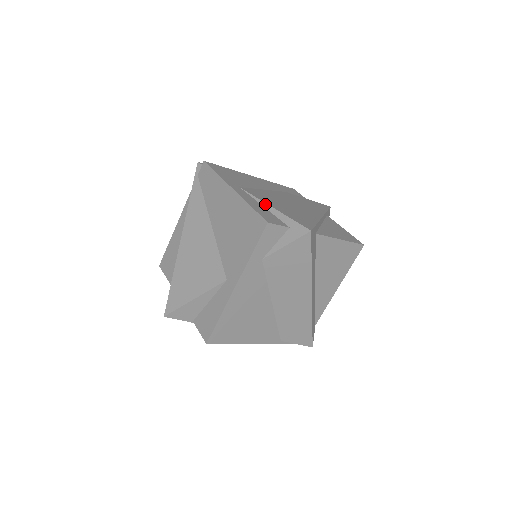
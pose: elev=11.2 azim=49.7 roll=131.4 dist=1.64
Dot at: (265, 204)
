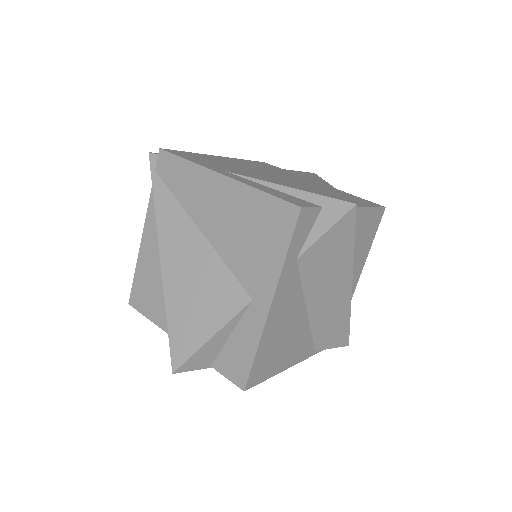
Dot at: (273, 185)
